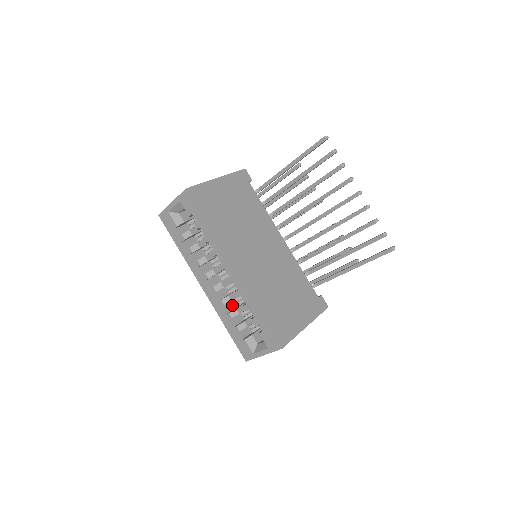
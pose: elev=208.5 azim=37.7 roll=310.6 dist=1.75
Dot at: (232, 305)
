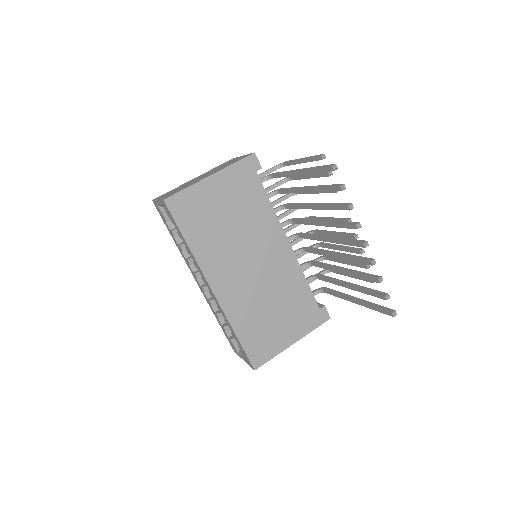
Dot at: occluded
